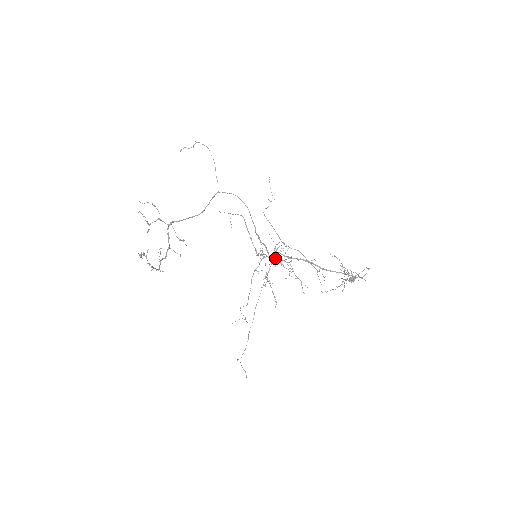
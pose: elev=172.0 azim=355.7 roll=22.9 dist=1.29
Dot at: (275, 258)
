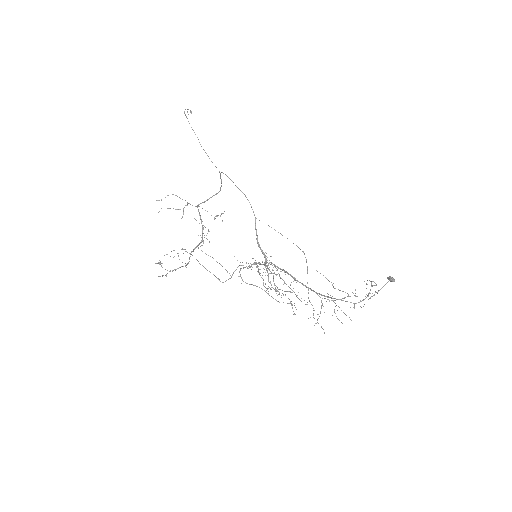
Dot at: (266, 266)
